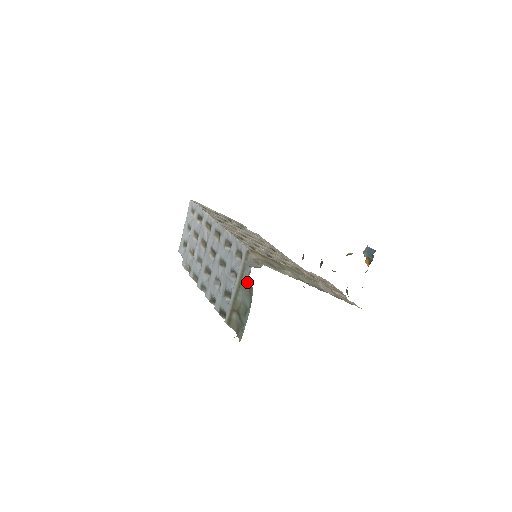
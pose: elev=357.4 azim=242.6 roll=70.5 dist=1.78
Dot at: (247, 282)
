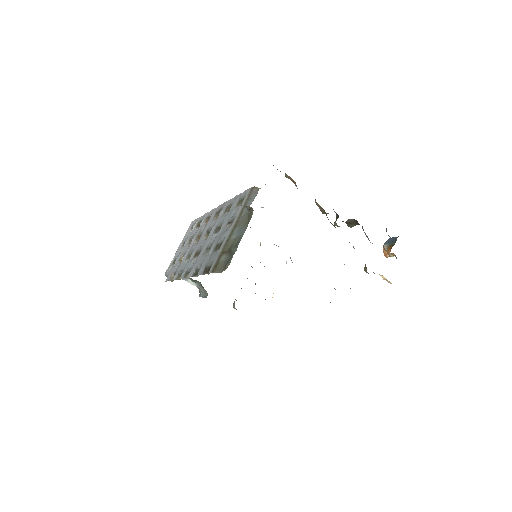
Dot at: (247, 213)
